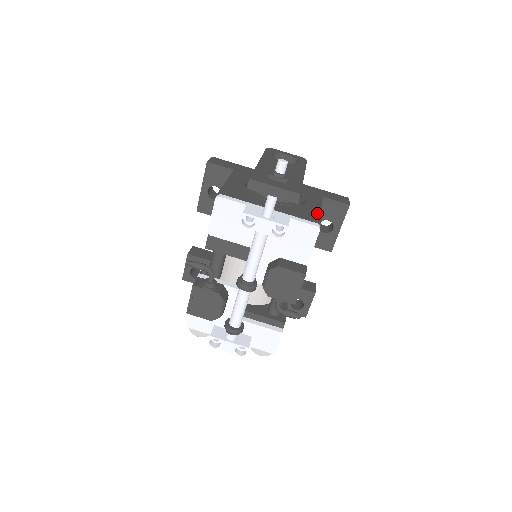
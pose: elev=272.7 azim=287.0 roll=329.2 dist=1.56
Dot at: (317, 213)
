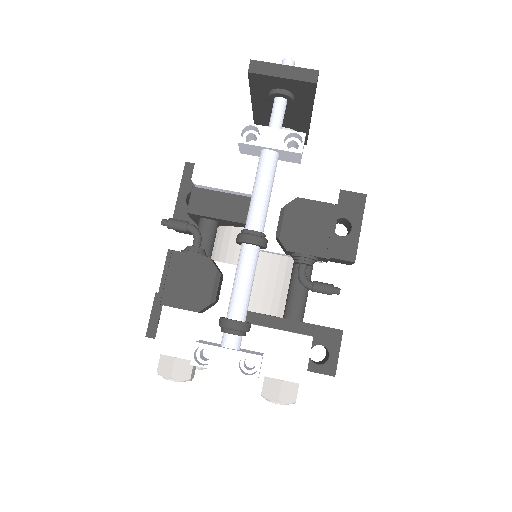
Dot at: occluded
